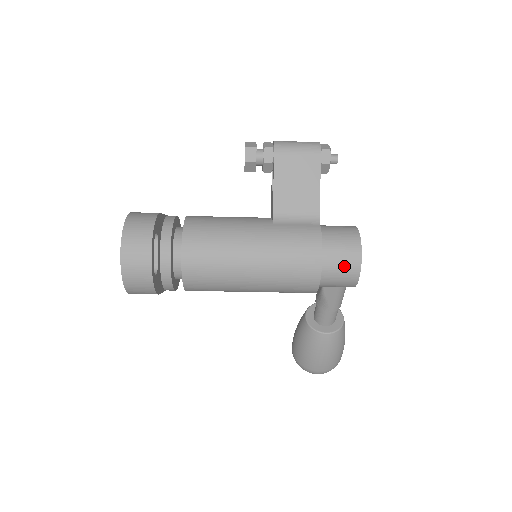
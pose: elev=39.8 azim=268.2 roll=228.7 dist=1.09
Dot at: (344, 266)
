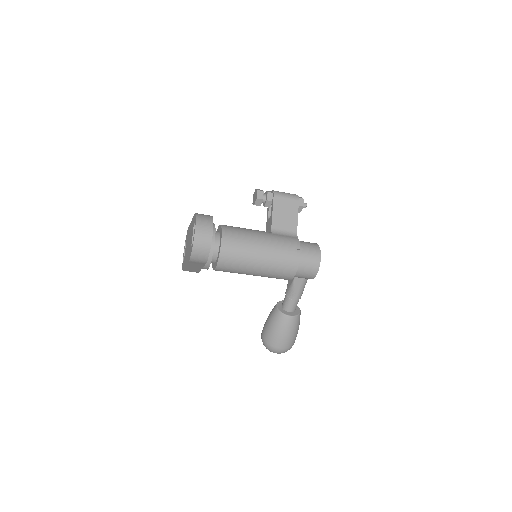
Dot at: (311, 261)
